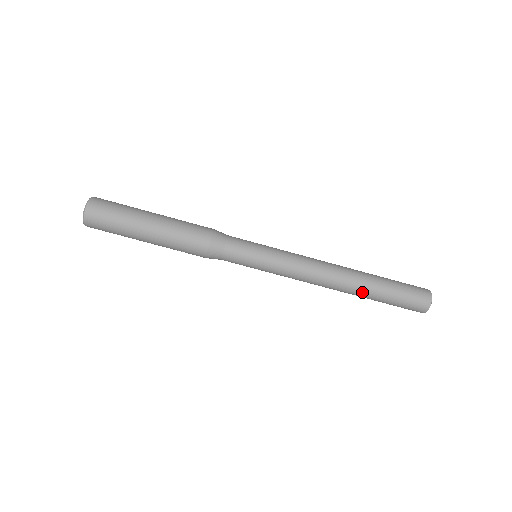
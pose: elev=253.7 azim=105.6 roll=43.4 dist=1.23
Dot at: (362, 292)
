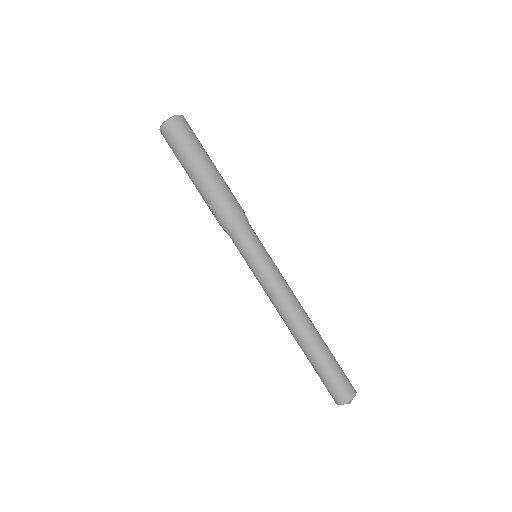
Dot at: (310, 347)
